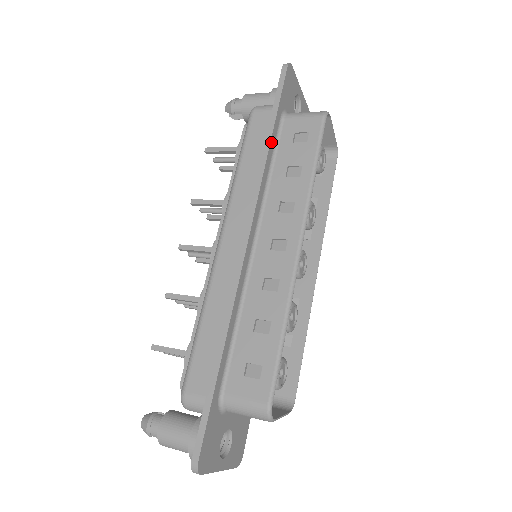
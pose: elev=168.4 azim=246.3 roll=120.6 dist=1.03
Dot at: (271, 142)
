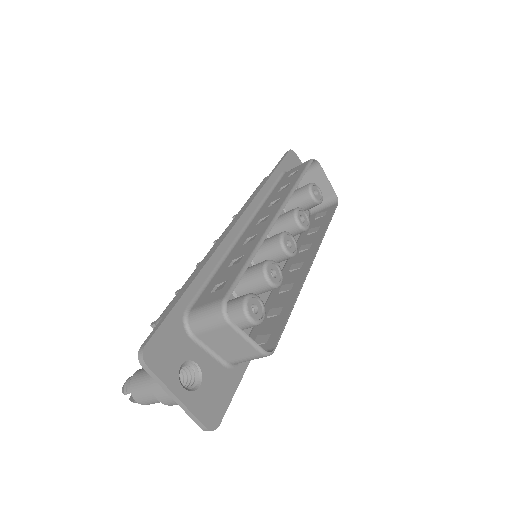
Dot at: (270, 179)
